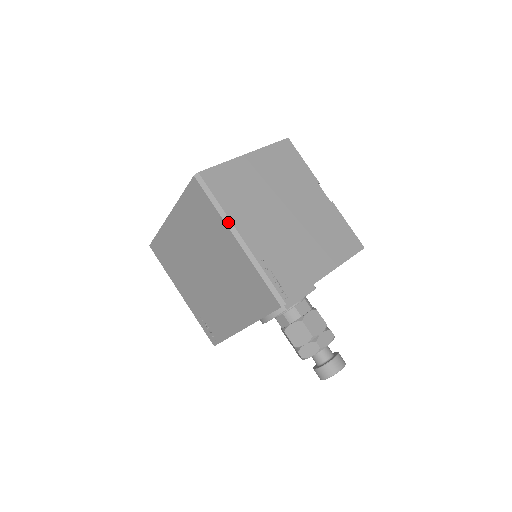
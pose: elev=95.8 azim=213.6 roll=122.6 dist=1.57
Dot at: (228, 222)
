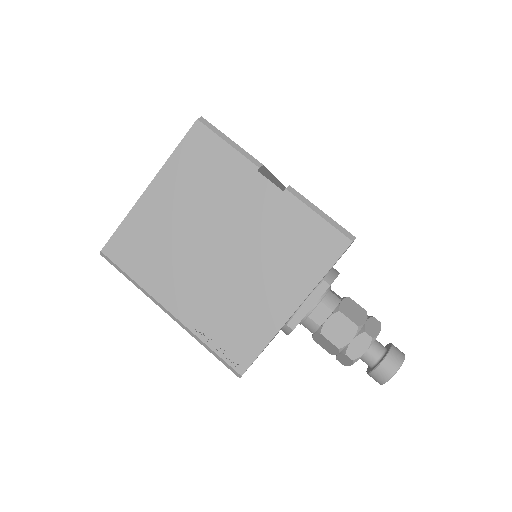
Dot at: (150, 298)
